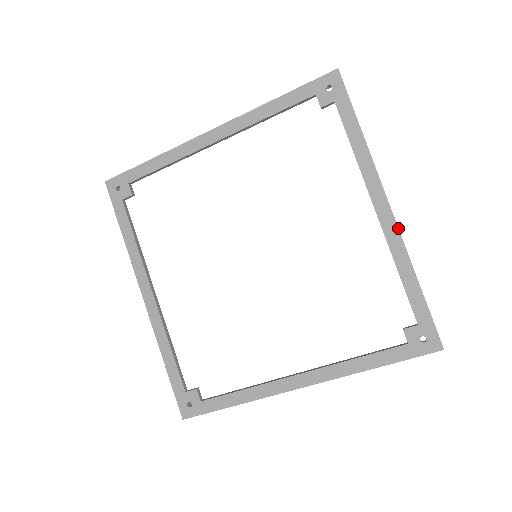
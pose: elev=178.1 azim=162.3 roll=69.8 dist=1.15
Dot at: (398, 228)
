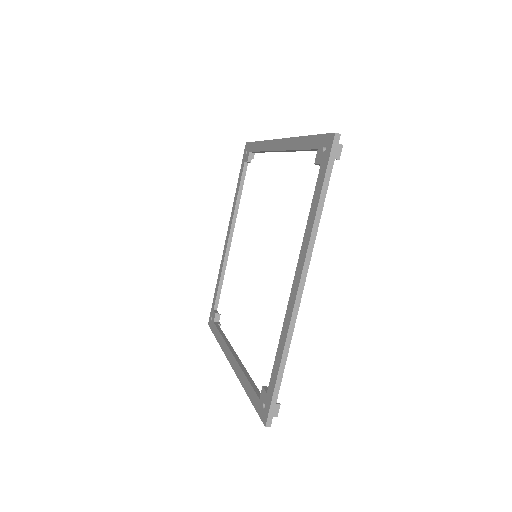
Dot at: (286, 138)
